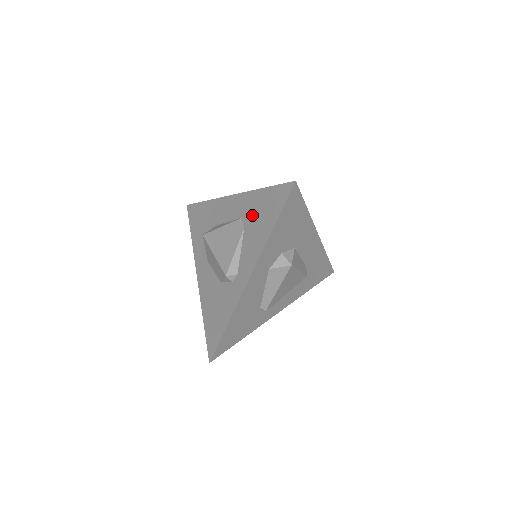
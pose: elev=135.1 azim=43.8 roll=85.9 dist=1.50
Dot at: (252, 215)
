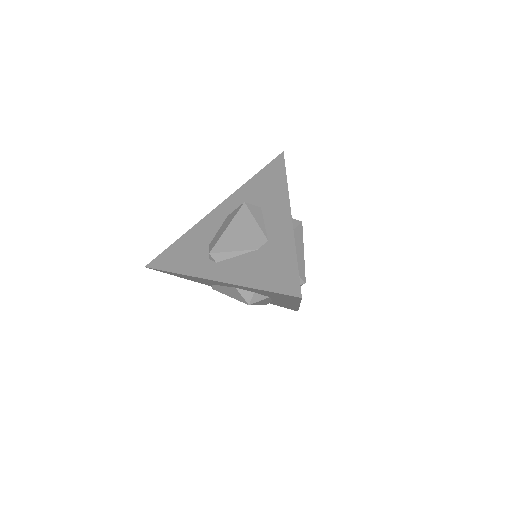
Dot at: (270, 254)
